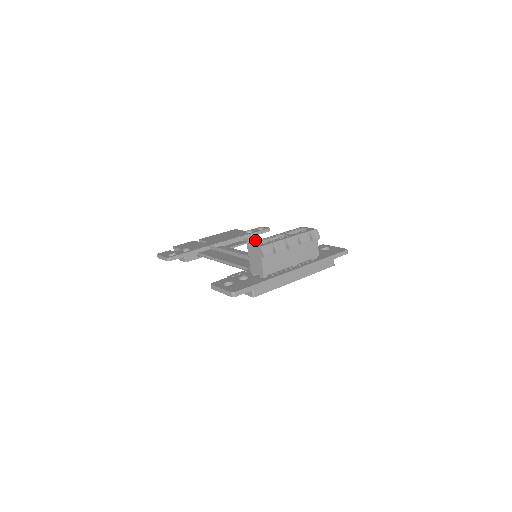
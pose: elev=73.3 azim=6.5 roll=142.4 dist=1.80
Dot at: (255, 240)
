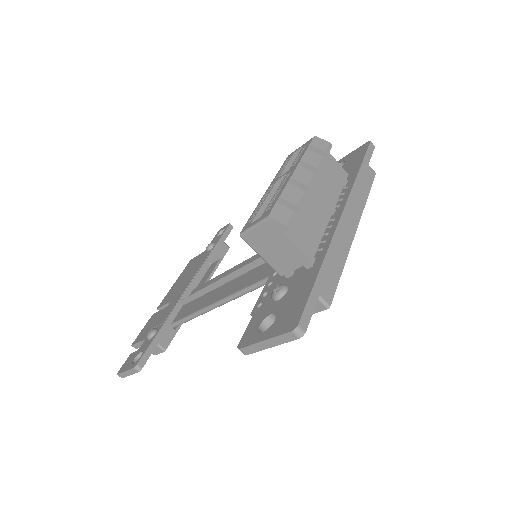
Dot at: (226, 251)
